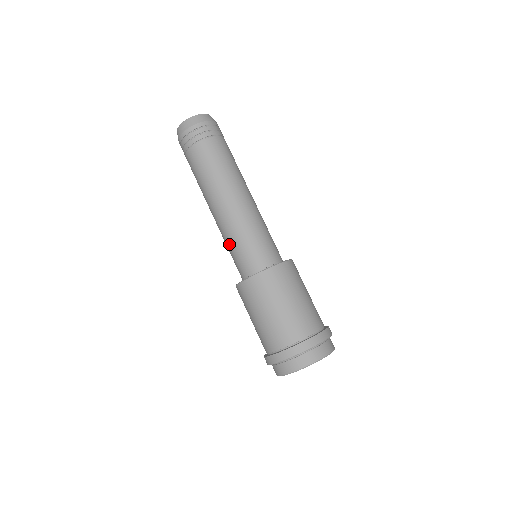
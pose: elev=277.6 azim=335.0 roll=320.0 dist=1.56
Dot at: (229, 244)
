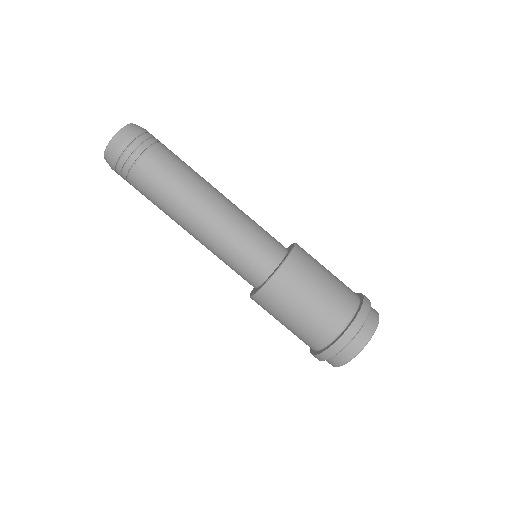
Dot at: occluded
